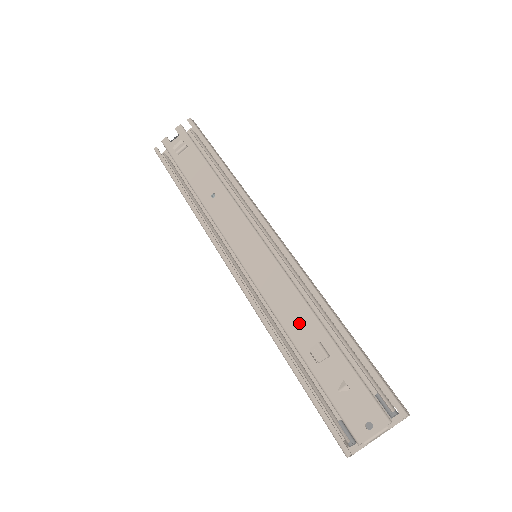
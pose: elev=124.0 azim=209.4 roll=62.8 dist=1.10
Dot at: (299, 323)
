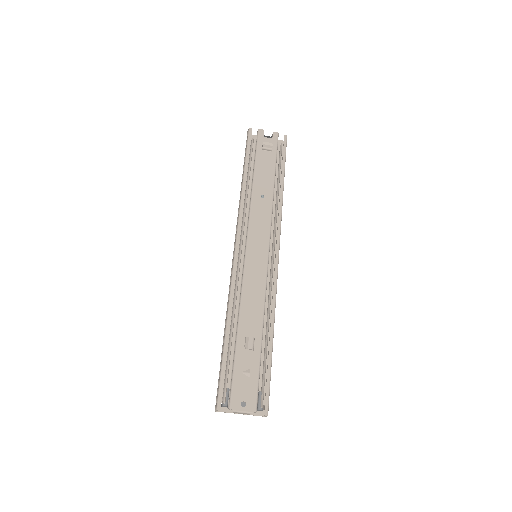
Dot at: (251, 317)
